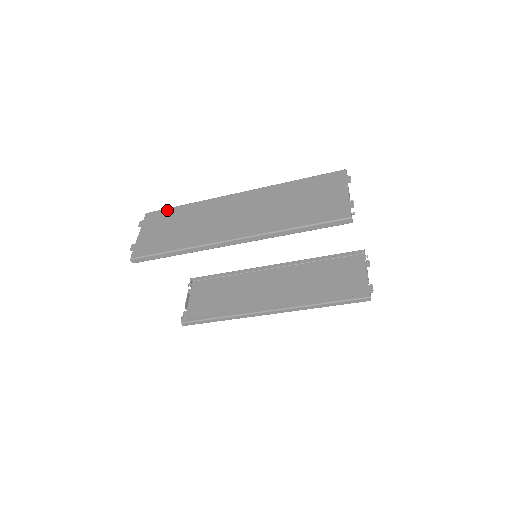
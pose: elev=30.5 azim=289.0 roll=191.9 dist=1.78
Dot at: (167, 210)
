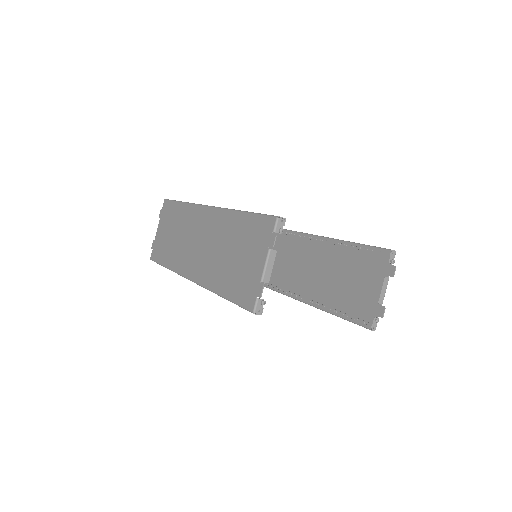
Dot at: (172, 204)
